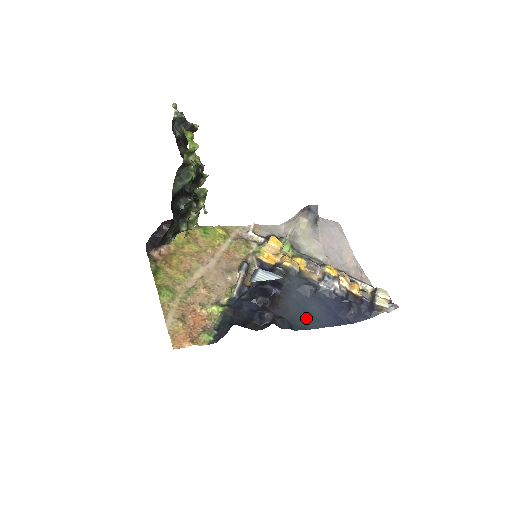
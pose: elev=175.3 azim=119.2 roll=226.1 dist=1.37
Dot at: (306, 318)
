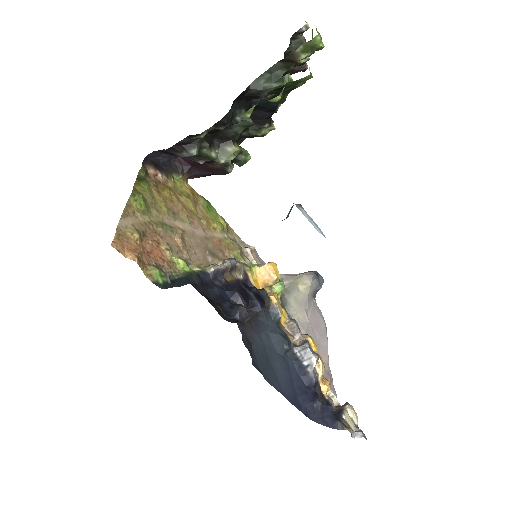
Dot at: (267, 367)
